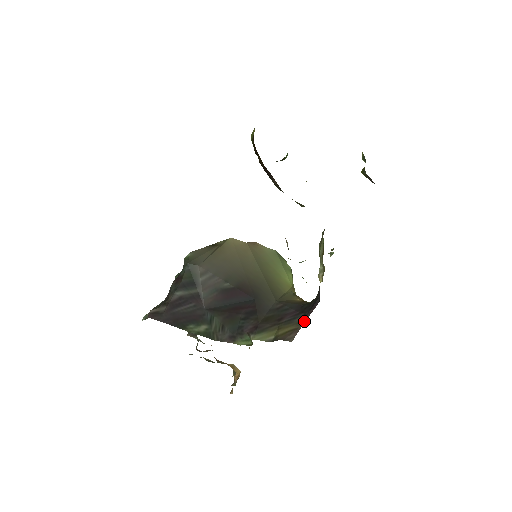
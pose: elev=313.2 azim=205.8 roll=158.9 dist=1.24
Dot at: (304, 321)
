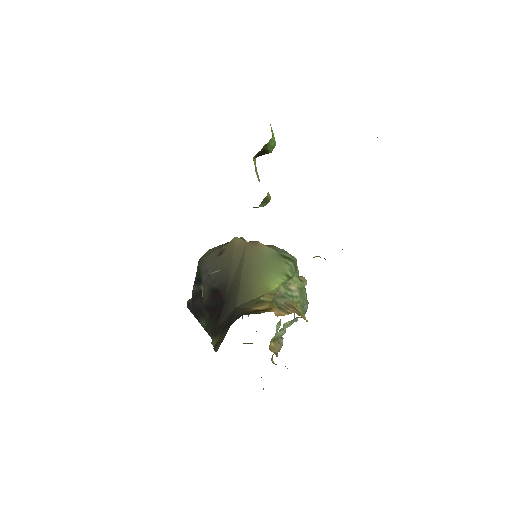
Dot at: occluded
